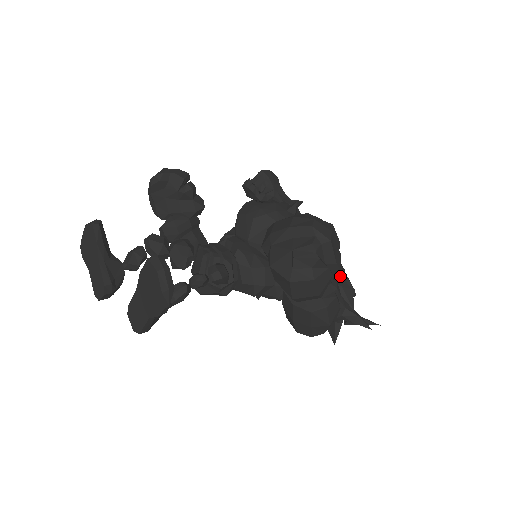
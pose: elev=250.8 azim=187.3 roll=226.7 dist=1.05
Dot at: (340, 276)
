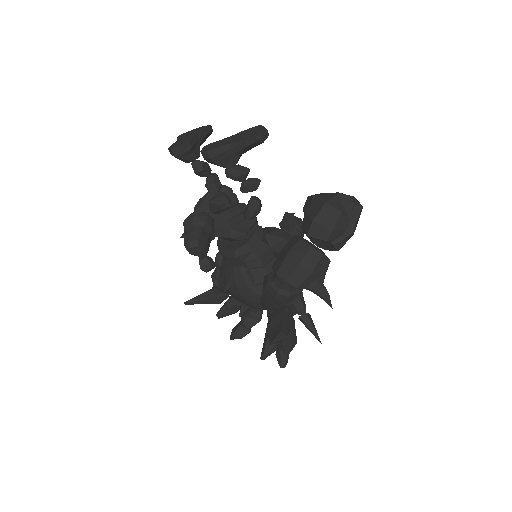
Dot at: occluded
